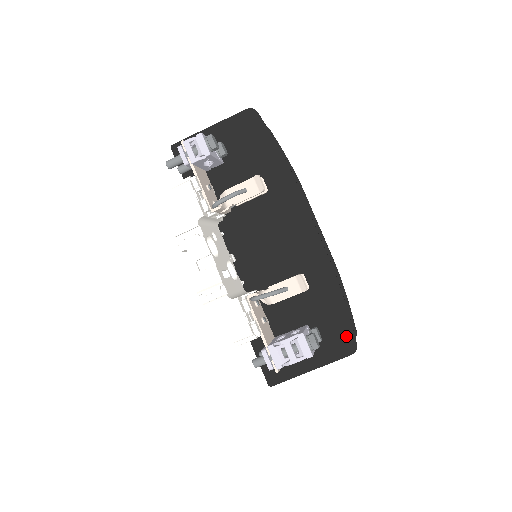
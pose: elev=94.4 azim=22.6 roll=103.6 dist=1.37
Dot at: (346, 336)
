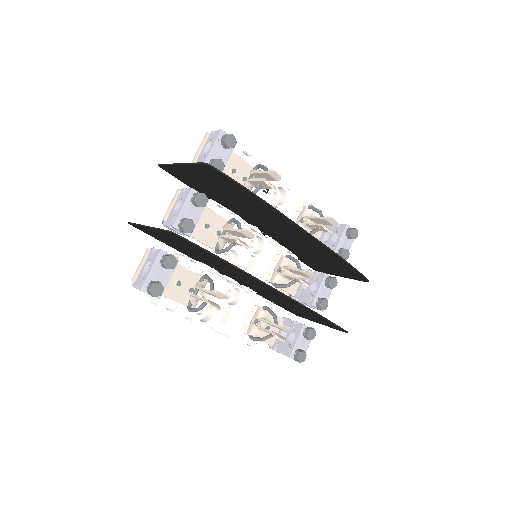
Dot at: (338, 328)
